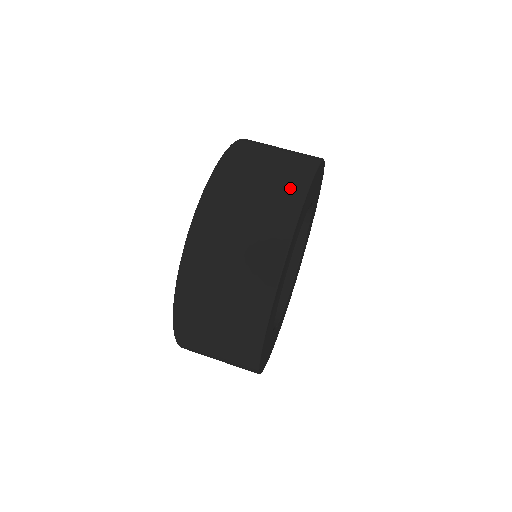
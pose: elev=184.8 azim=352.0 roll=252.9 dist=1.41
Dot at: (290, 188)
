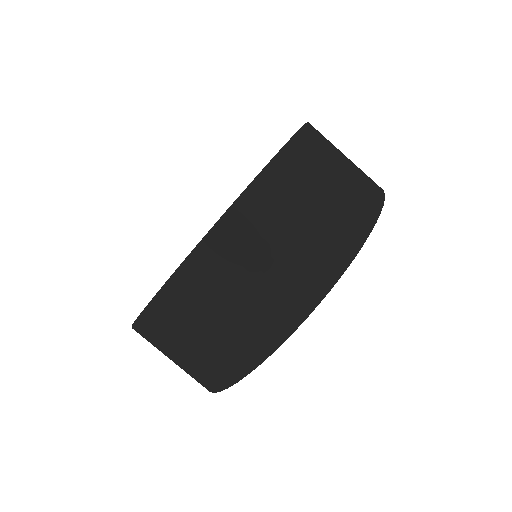
Dot at: (258, 336)
